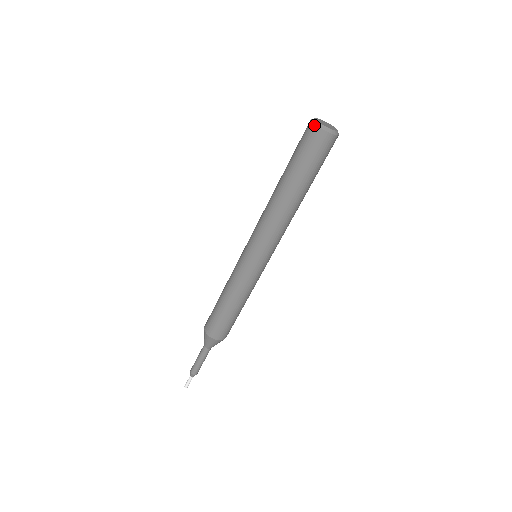
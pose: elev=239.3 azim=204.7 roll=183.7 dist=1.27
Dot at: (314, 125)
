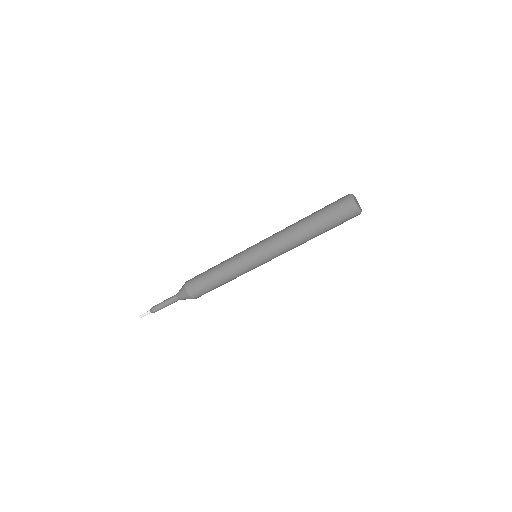
Dot at: (349, 194)
